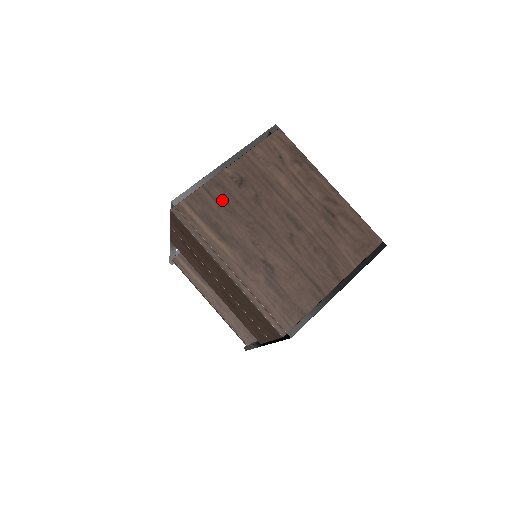
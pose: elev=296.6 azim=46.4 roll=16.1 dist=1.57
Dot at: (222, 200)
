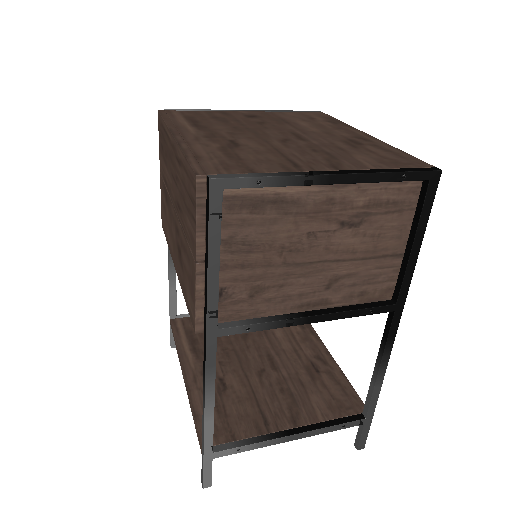
Dot at: (219, 117)
